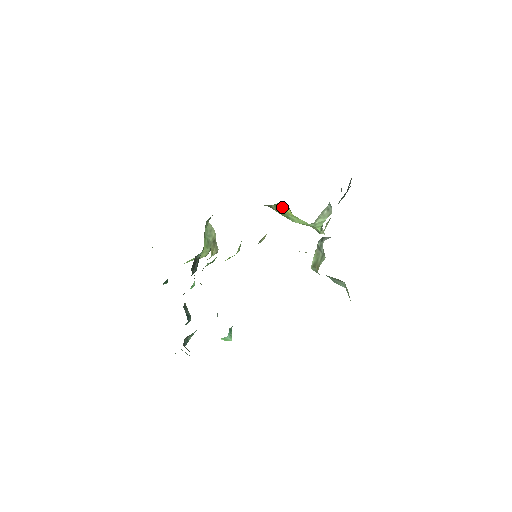
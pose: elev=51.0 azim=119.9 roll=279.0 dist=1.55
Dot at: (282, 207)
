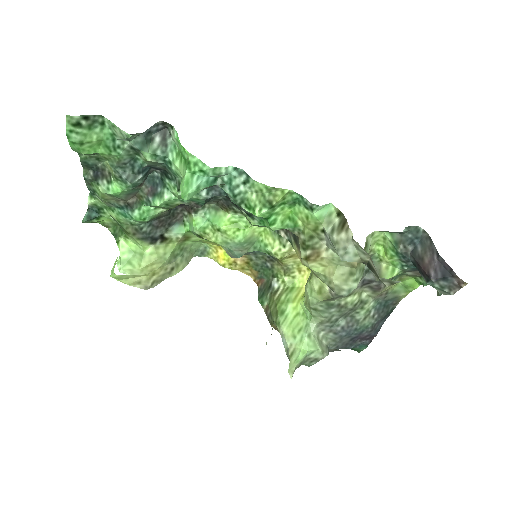
Dot at: (295, 291)
